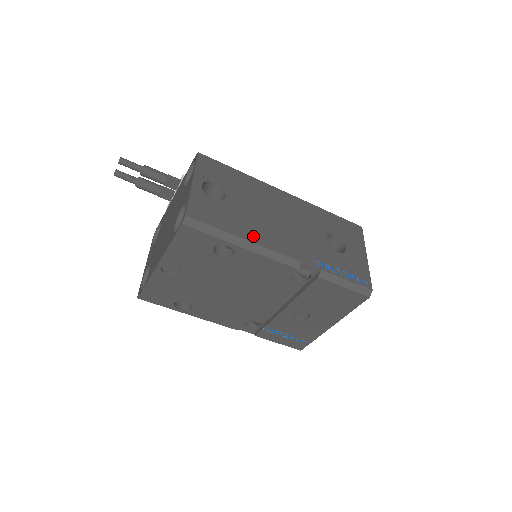
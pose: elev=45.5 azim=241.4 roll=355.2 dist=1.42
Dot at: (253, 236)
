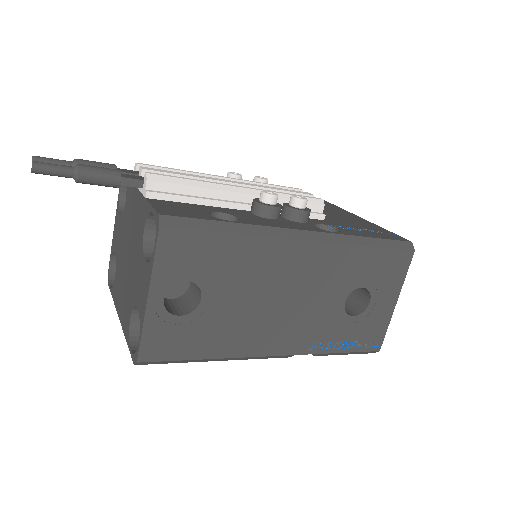
Dot at: (234, 348)
